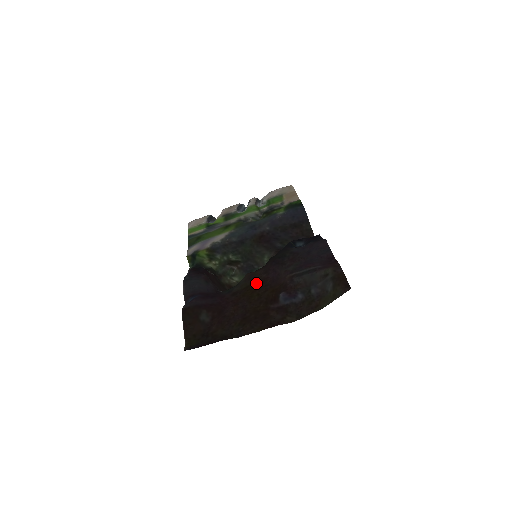
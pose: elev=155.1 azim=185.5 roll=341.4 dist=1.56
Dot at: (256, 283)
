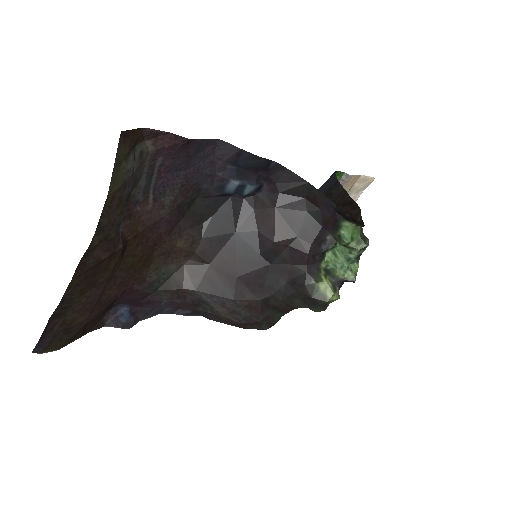
Dot at: (155, 251)
